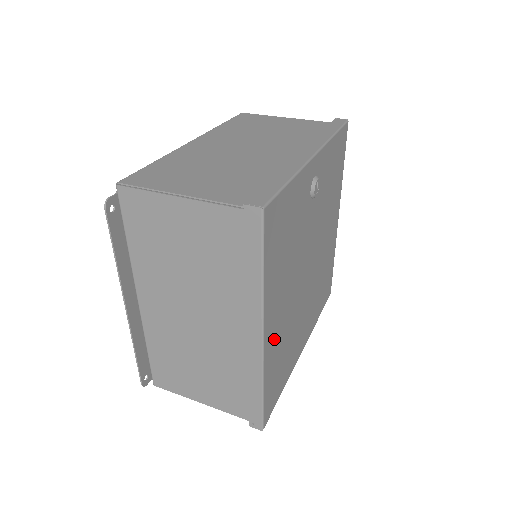
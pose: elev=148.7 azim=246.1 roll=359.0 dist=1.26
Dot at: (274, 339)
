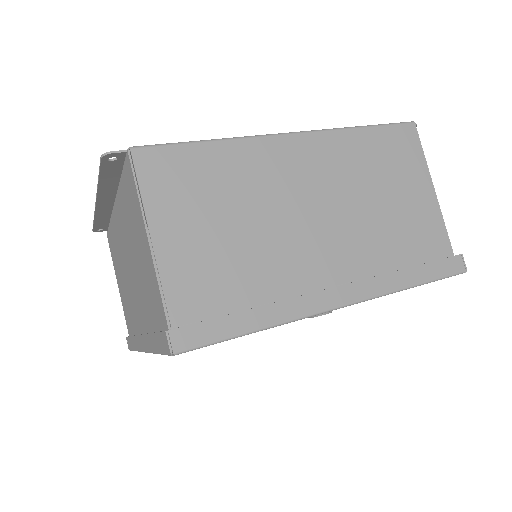
Dot at: occluded
